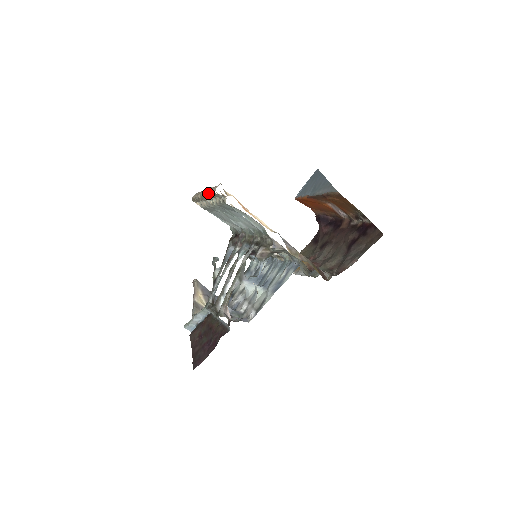
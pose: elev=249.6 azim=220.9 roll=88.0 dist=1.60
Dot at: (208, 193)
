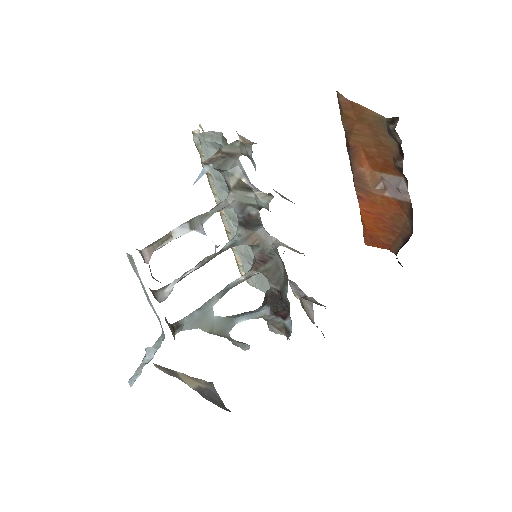
Dot at: occluded
